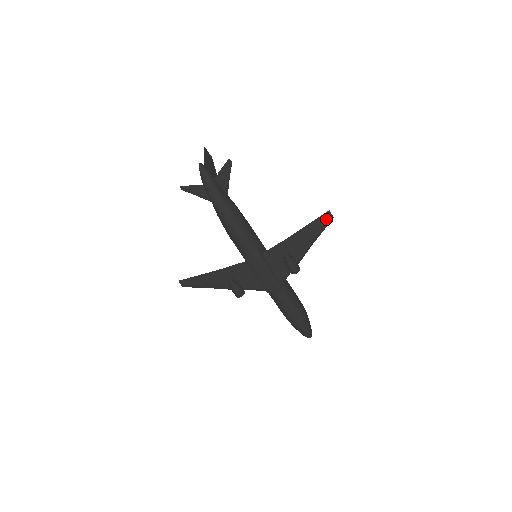
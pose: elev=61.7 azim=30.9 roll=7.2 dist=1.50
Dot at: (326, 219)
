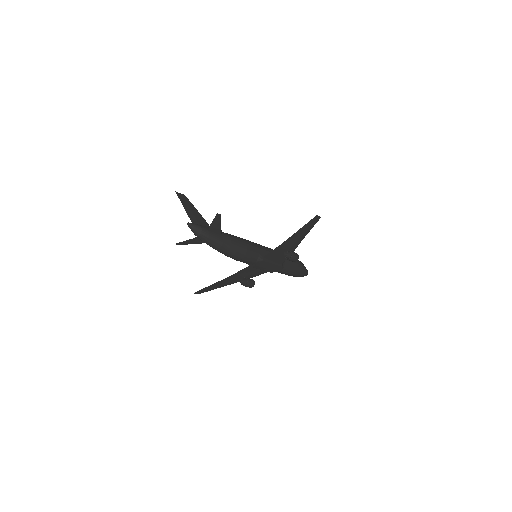
Dot at: (315, 221)
